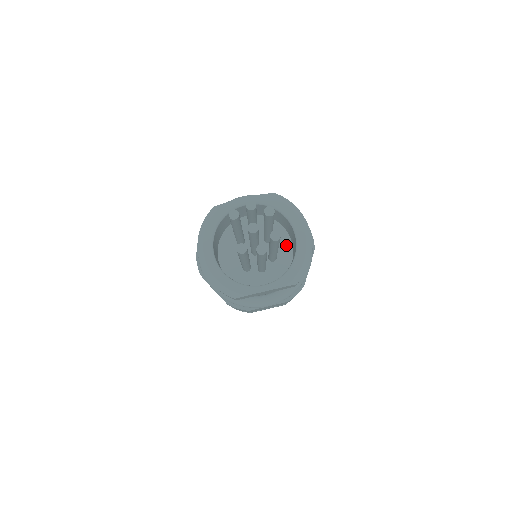
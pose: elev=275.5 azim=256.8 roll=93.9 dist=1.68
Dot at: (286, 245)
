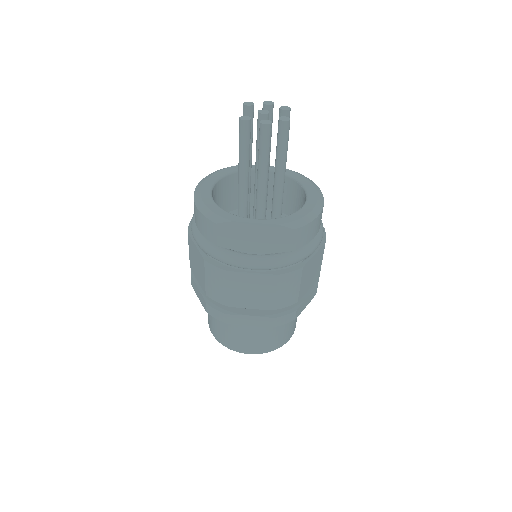
Dot at: occluded
